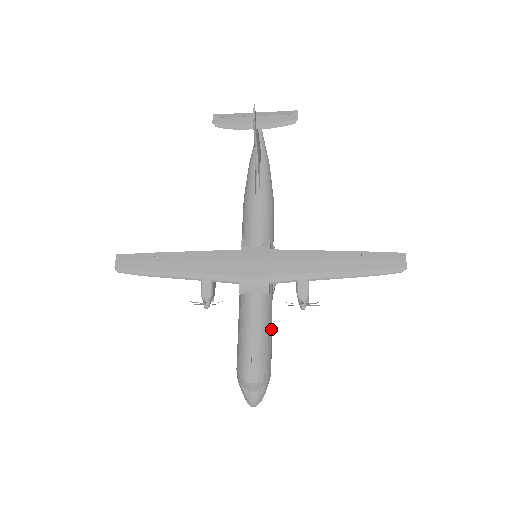
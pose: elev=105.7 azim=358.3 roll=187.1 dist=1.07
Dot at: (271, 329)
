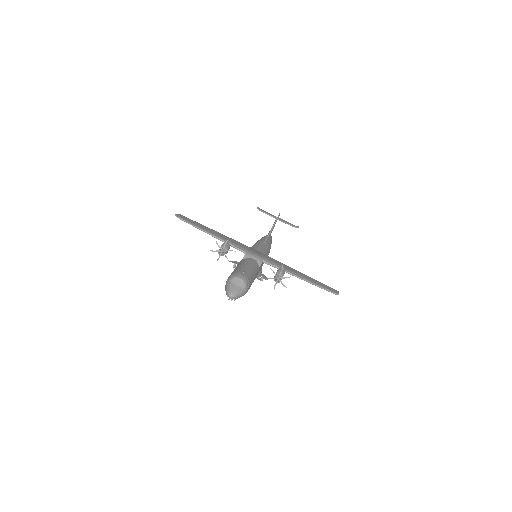
Dot at: occluded
